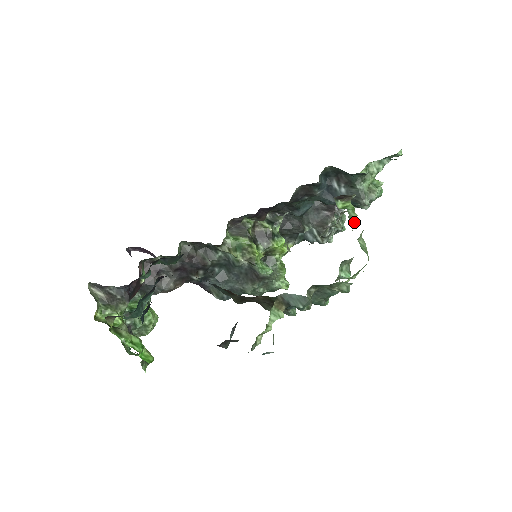
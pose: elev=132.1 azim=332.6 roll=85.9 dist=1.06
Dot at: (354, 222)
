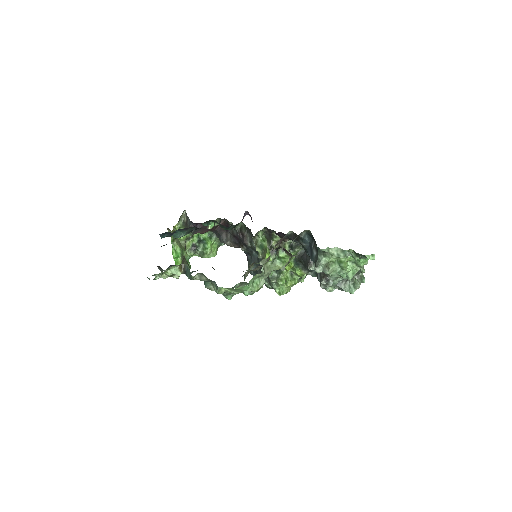
Dot at: (278, 269)
